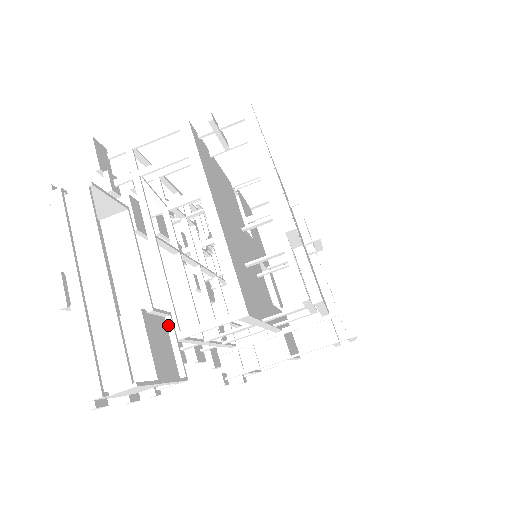
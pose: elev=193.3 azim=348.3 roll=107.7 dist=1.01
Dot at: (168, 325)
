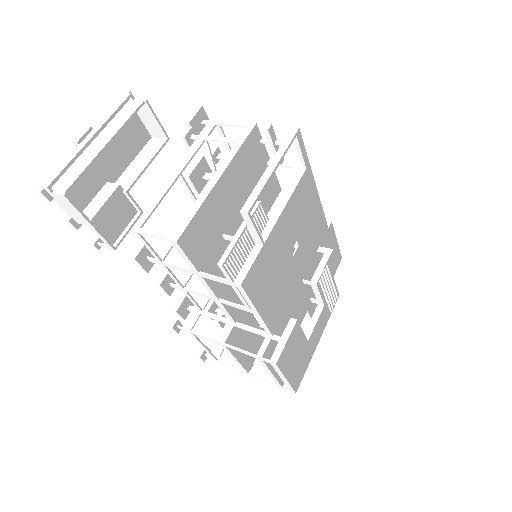
Dot at: (135, 216)
